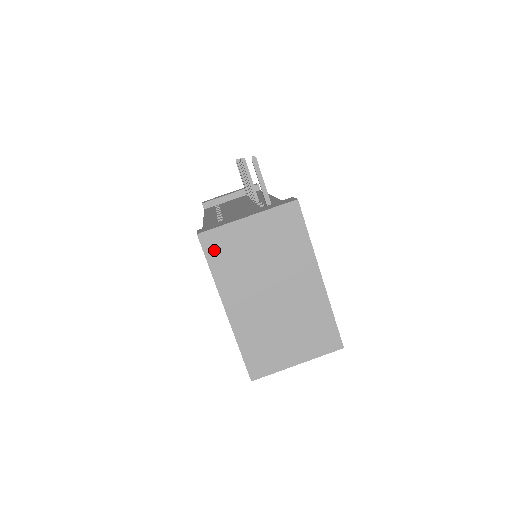
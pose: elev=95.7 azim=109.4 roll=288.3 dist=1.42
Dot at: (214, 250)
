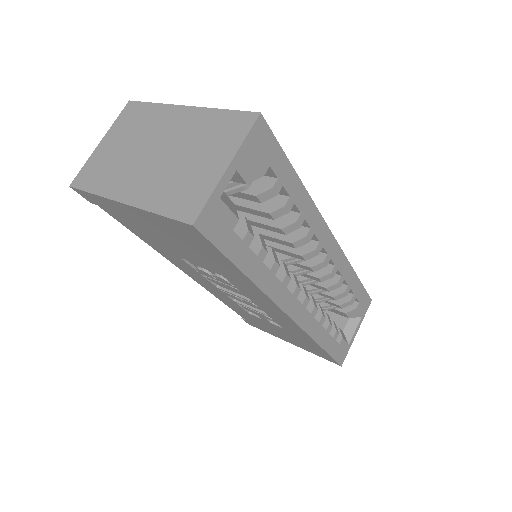
Dot at: (88, 181)
